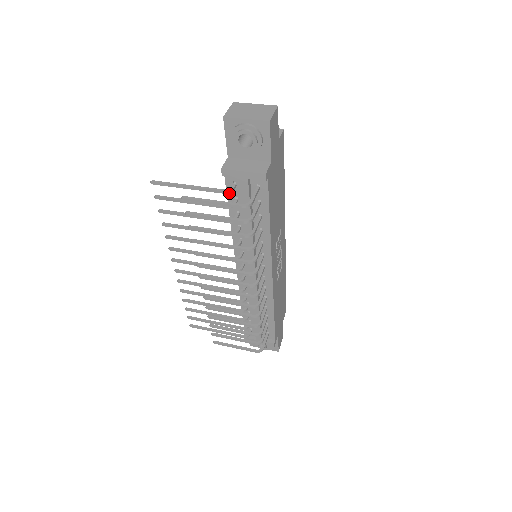
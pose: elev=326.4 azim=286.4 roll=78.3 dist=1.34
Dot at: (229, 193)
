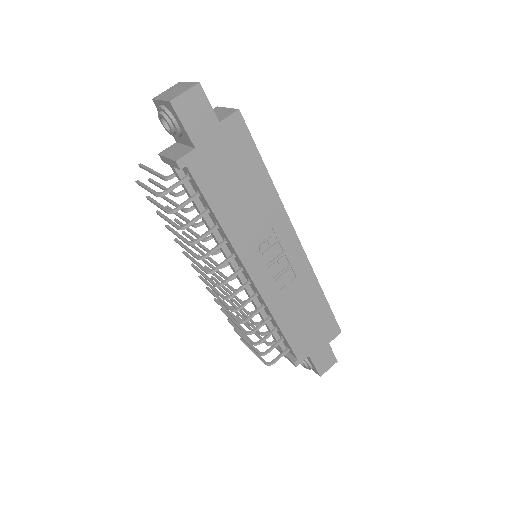
Dot at: occluded
